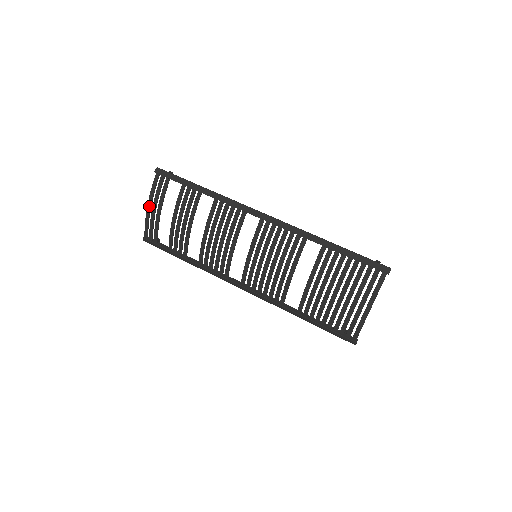
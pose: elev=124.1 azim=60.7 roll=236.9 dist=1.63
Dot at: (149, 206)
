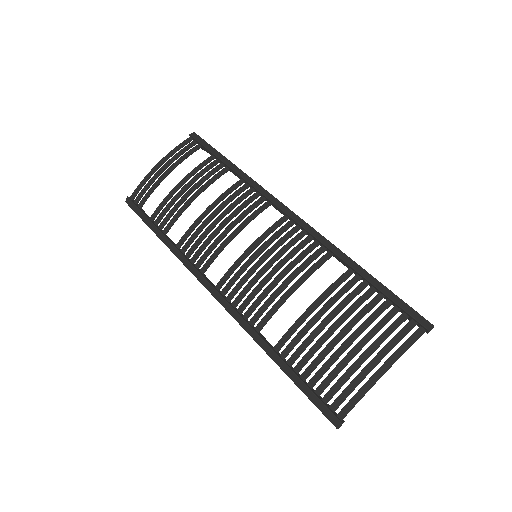
Dot at: (160, 163)
